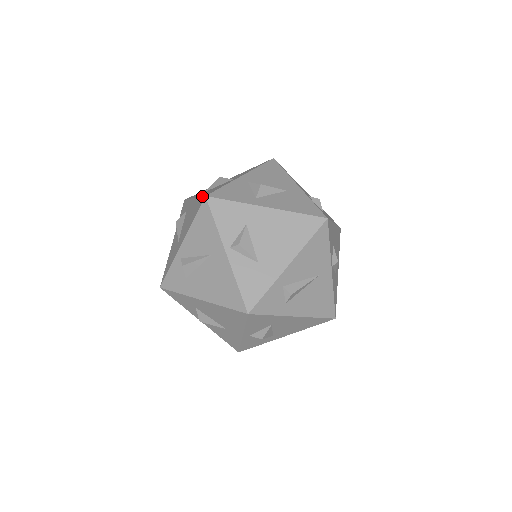
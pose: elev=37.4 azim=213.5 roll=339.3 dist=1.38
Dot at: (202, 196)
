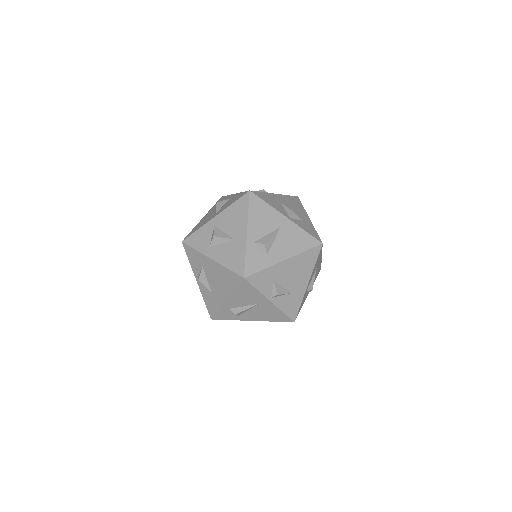
Dot at: (187, 235)
